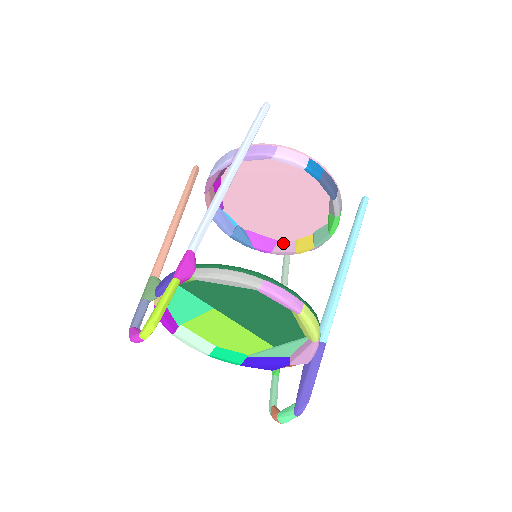
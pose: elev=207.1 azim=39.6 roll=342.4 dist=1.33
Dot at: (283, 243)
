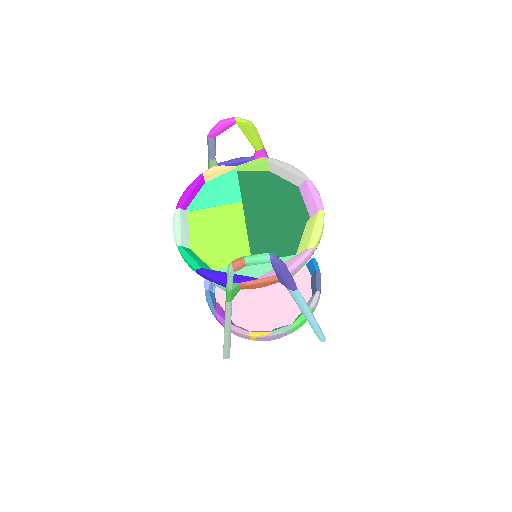
Dot at: (240, 326)
